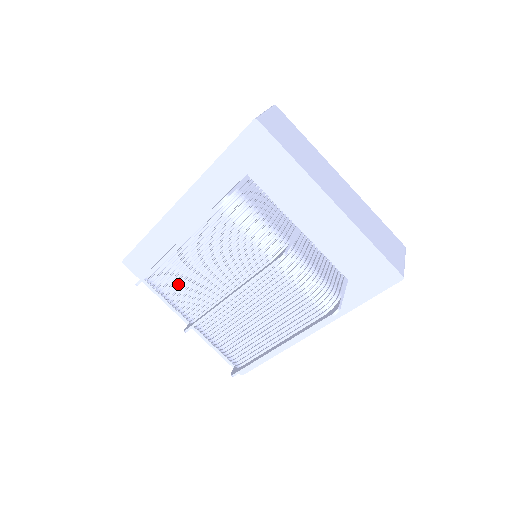
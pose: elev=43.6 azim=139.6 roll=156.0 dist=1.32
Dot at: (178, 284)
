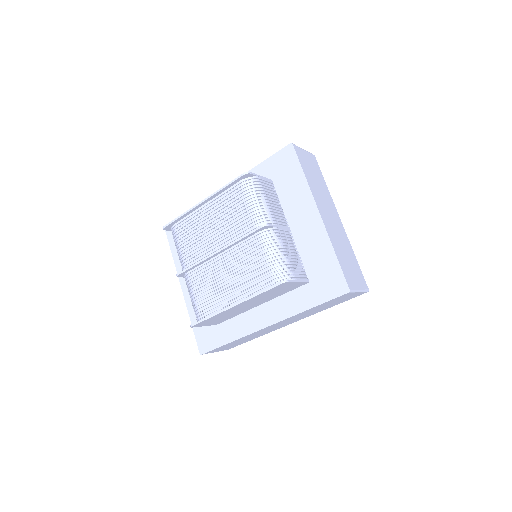
Dot at: (190, 236)
